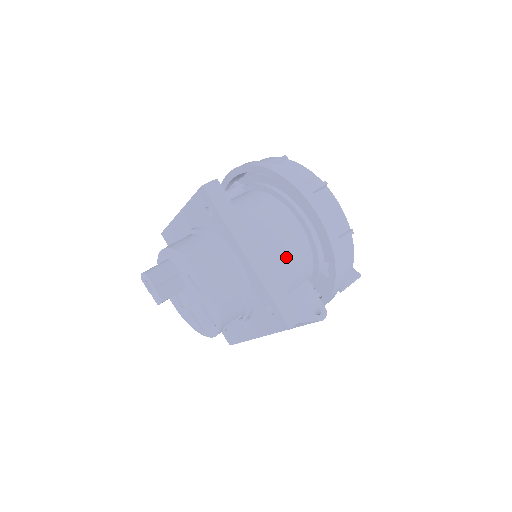
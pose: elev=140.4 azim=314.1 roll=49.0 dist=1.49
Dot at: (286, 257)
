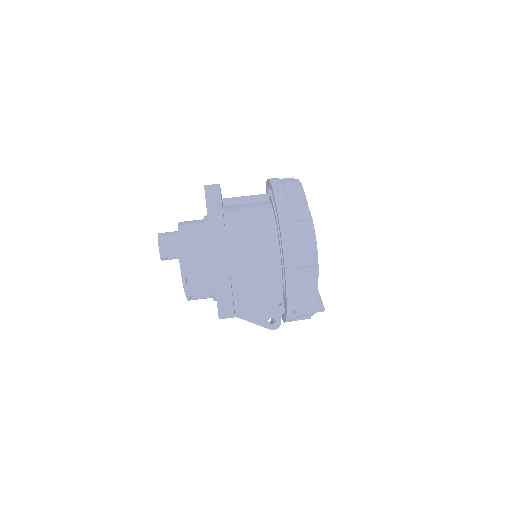
Dot at: (252, 265)
